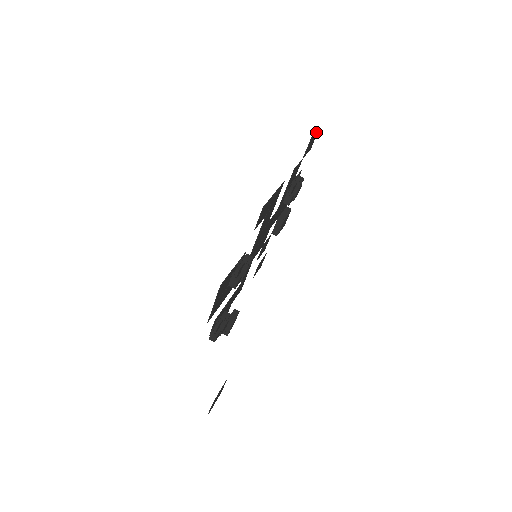
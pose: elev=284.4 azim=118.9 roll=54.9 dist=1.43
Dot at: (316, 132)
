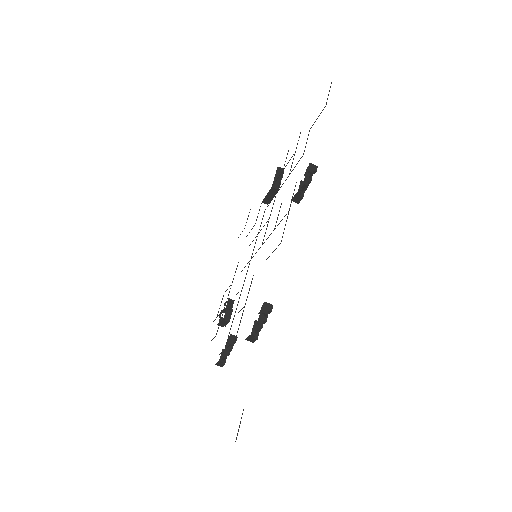
Dot at: occluded
